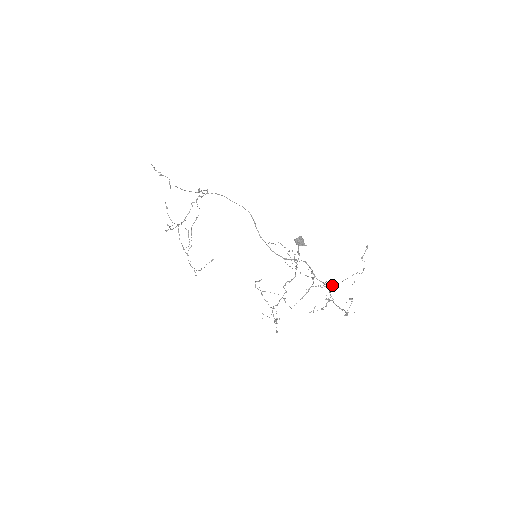
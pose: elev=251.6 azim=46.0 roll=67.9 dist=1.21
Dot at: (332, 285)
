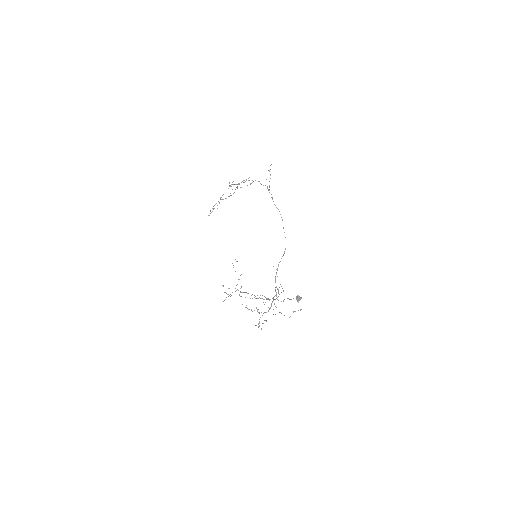
Dot at: occluded
